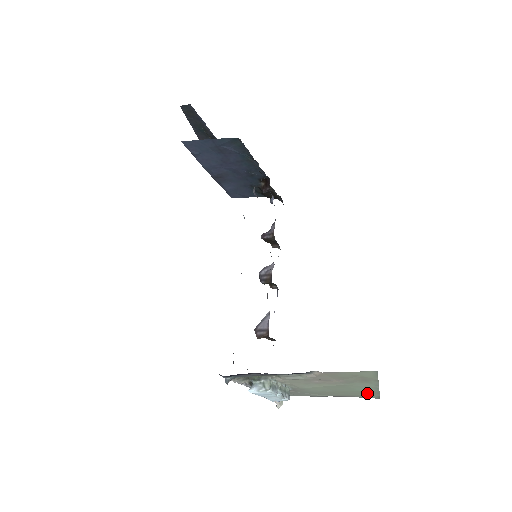
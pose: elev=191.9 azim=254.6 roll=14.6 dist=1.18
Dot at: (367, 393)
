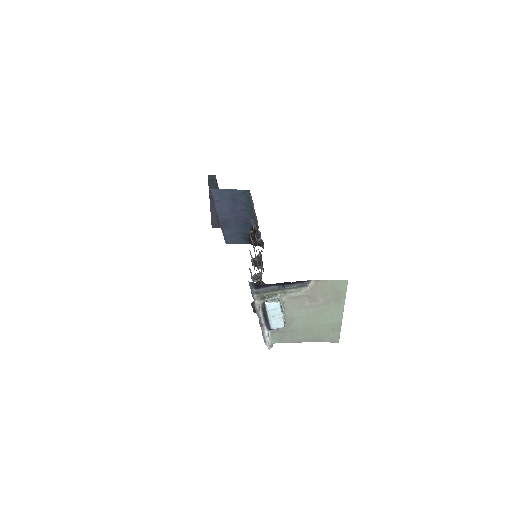
Dot at: (333, 329)
